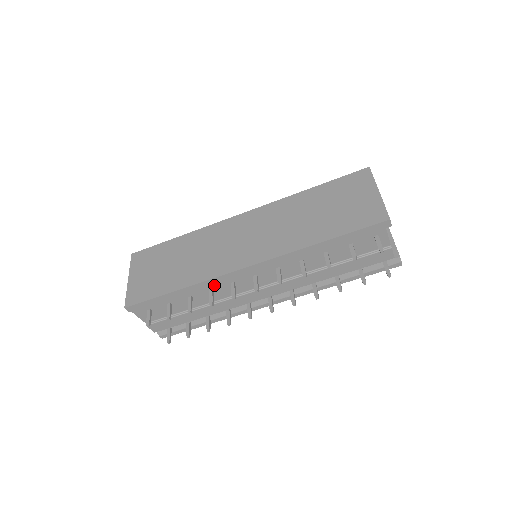
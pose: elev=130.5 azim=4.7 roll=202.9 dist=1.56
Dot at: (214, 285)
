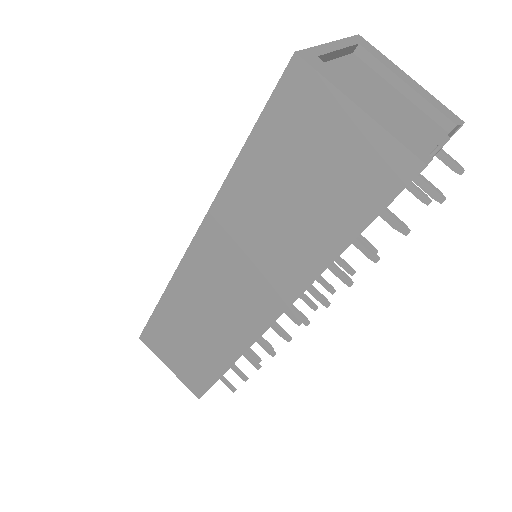
Dot at: occluded
